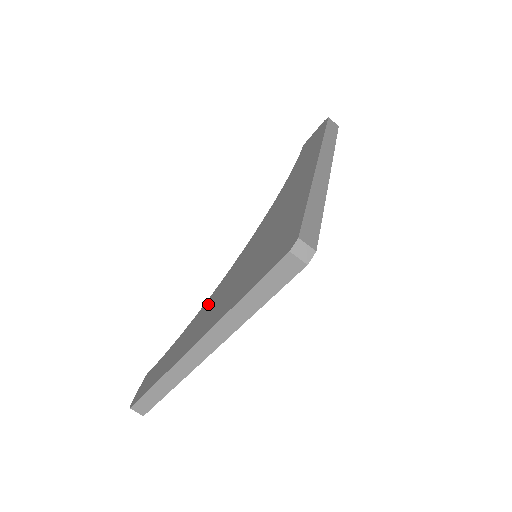
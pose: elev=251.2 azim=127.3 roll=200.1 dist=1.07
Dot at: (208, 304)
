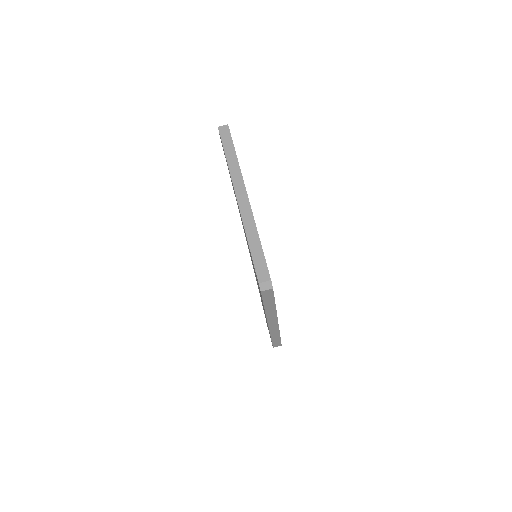
Dot at: occluded
